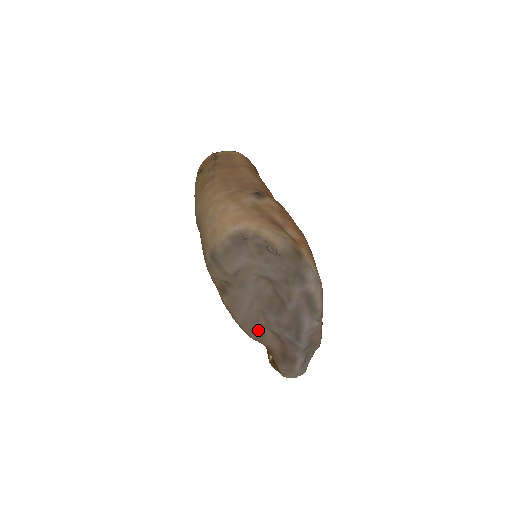
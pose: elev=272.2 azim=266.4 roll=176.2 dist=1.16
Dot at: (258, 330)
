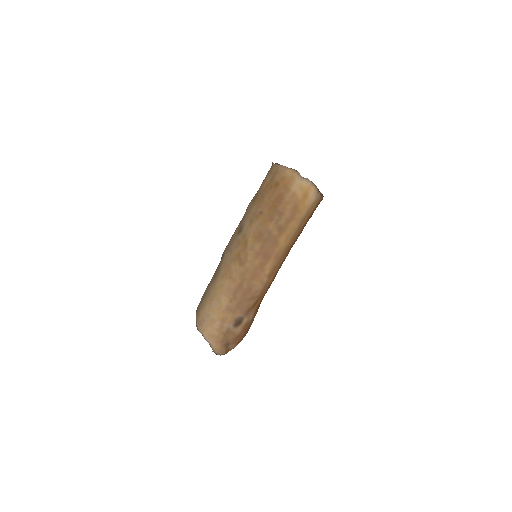
Dot at: occluded
